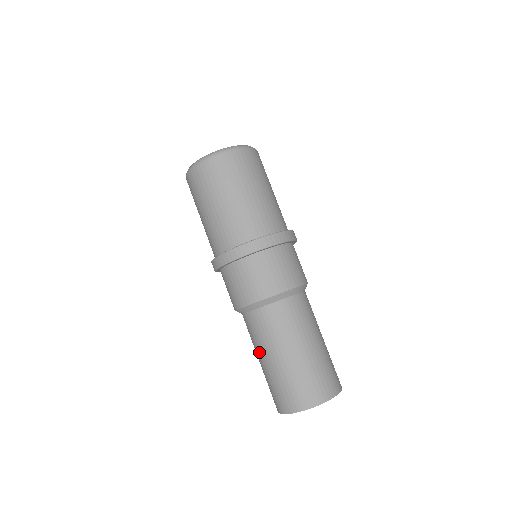
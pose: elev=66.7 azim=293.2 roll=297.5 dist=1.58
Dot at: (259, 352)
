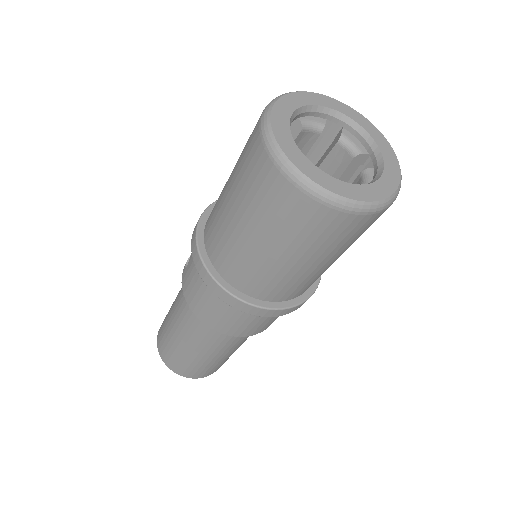
Dot at: (175, 322)
